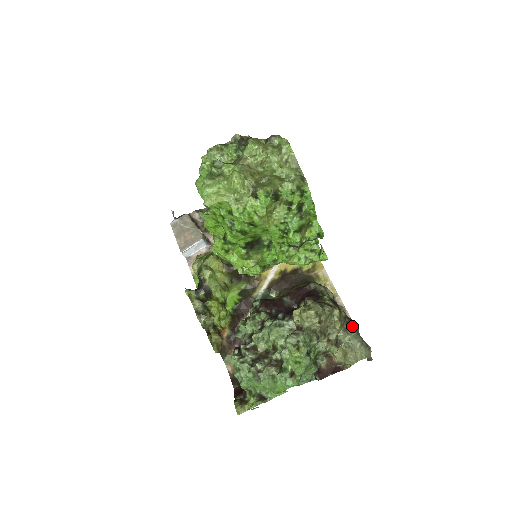
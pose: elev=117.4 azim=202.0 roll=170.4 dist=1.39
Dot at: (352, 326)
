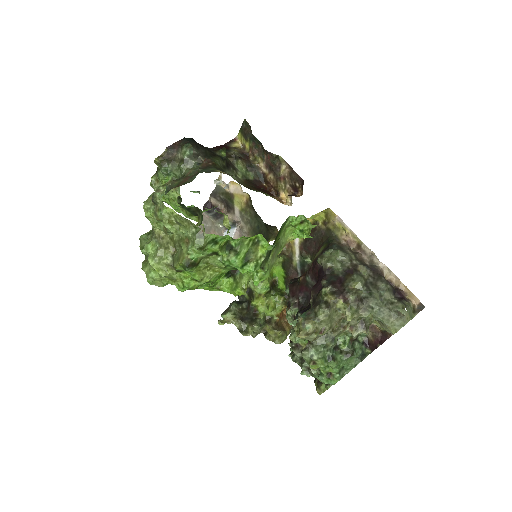
Dot at: (371, 301)
